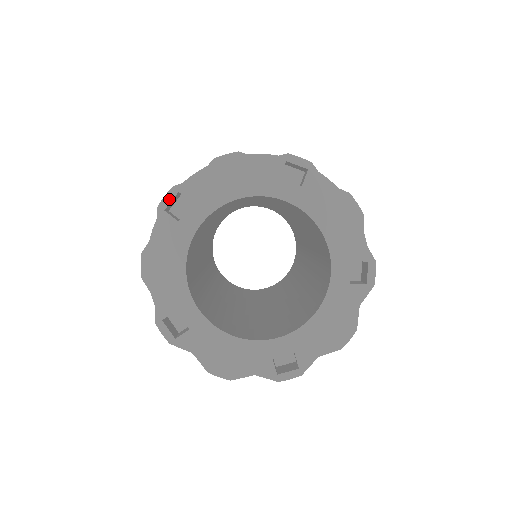
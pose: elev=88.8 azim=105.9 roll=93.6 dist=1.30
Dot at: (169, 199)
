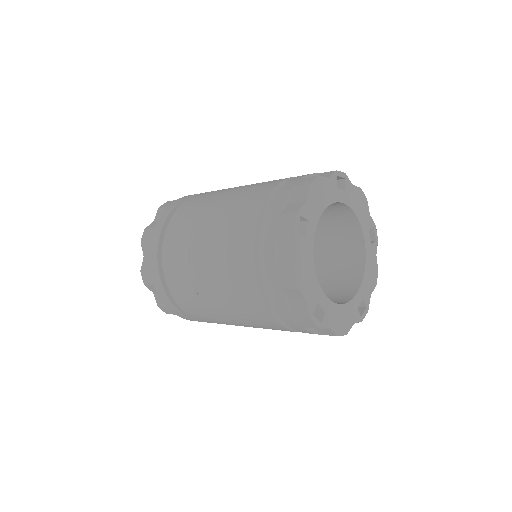
Dot at: (298, 222)
